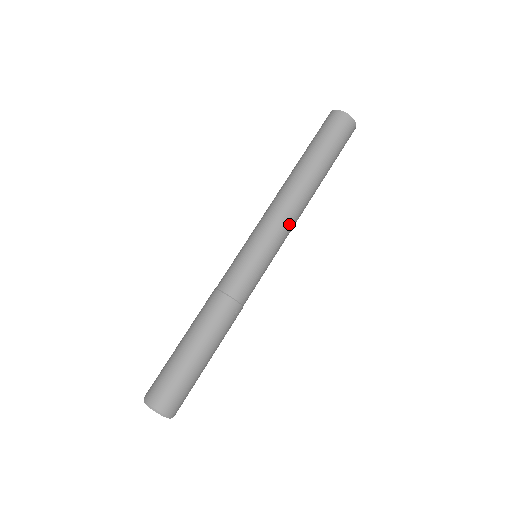
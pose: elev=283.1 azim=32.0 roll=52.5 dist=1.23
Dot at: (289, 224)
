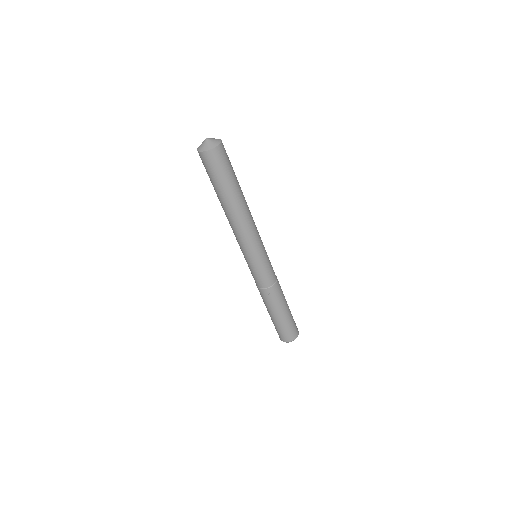
Dot at: (245, 239)
